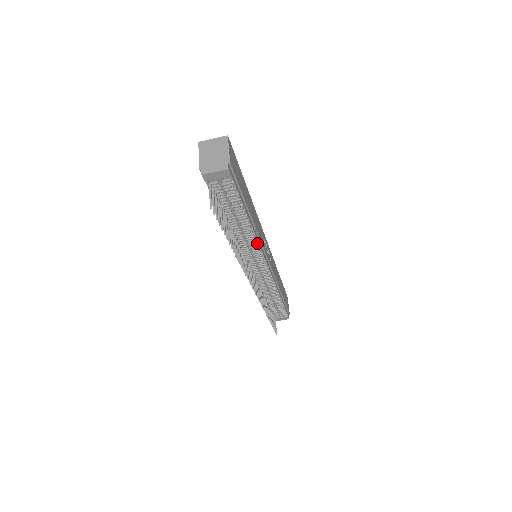
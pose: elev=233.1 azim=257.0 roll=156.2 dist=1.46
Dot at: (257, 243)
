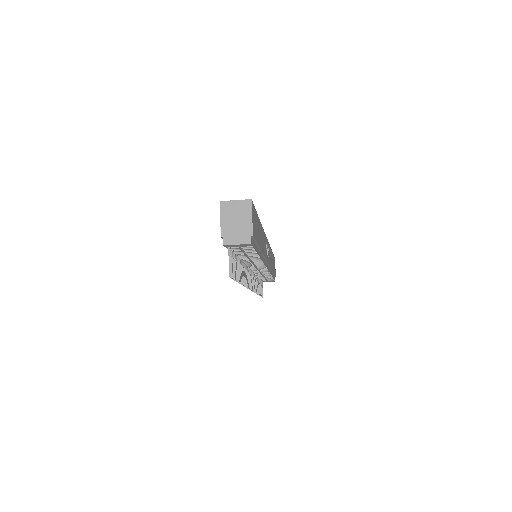
Dot at: (262, 262)
